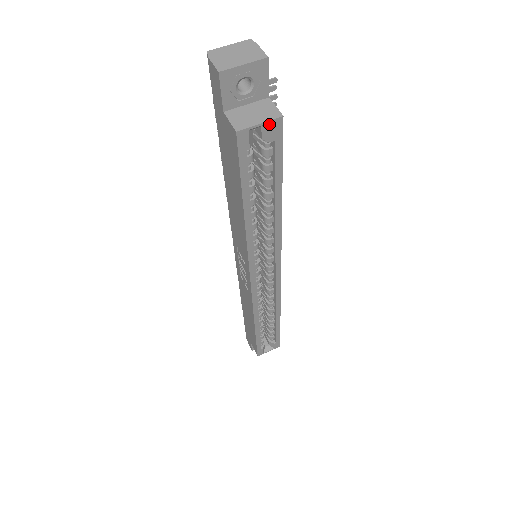
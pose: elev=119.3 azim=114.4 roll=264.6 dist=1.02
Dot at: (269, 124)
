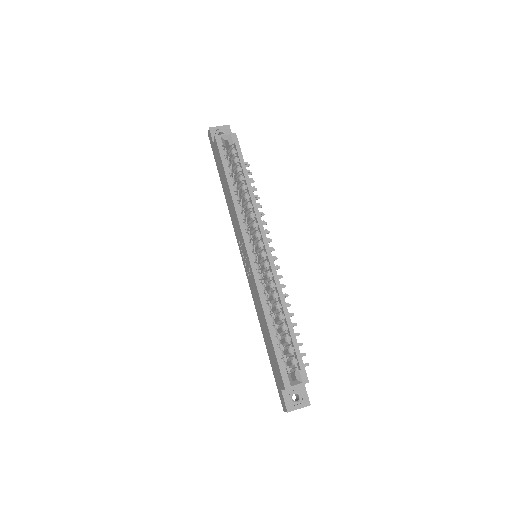
Dot at: (230, 136)
